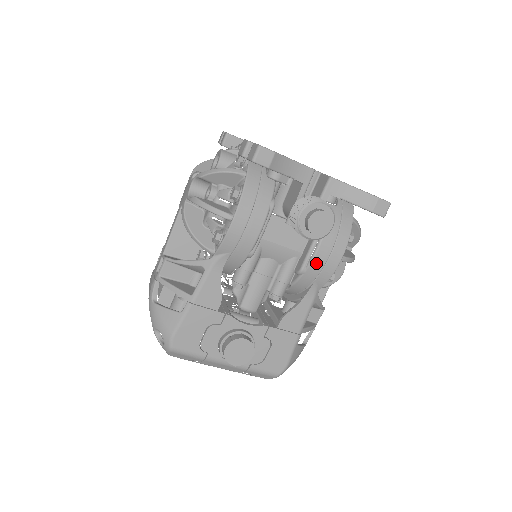
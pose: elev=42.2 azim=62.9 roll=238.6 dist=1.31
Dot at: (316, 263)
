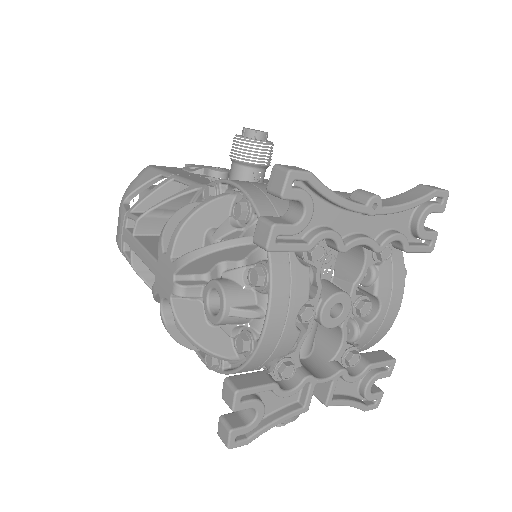
Dot at: occluded
